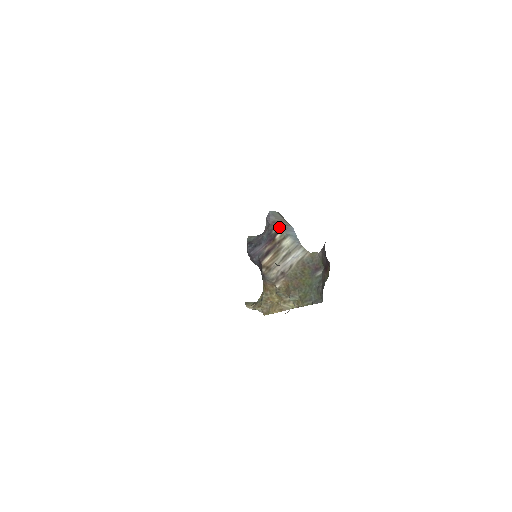
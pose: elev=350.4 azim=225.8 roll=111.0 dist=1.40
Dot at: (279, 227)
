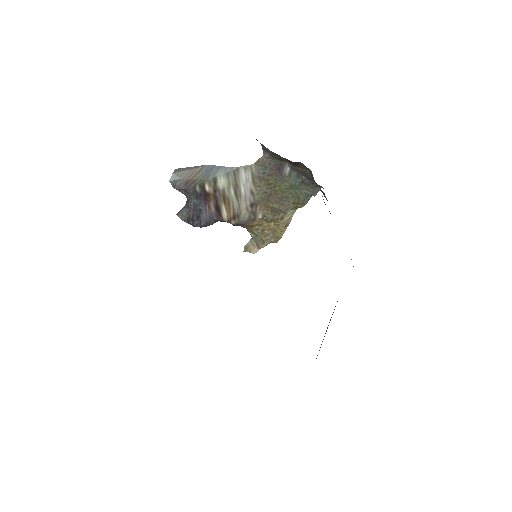
Dot at: (197, 181)
